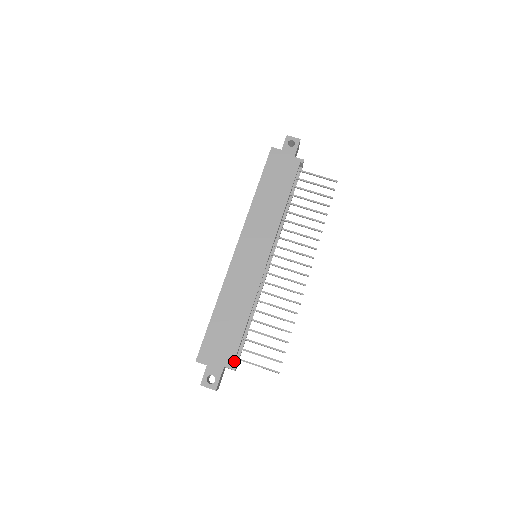
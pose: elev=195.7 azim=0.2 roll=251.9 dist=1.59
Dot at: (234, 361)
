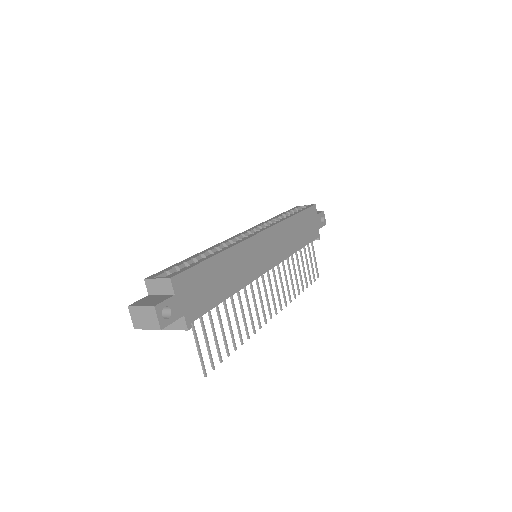
Dot at: (192, 320)
